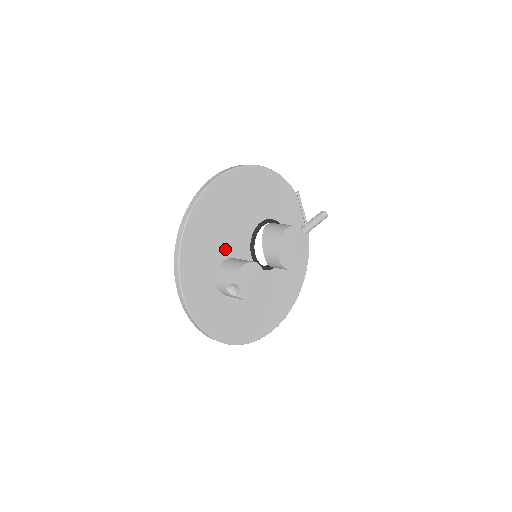
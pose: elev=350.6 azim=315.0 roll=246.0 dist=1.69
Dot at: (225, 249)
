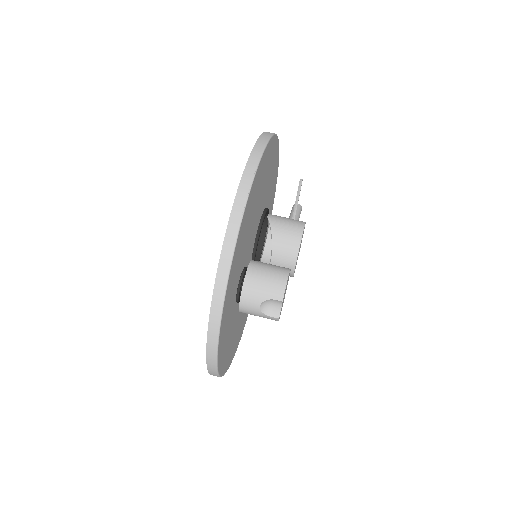
Dot at: (247, 247)
